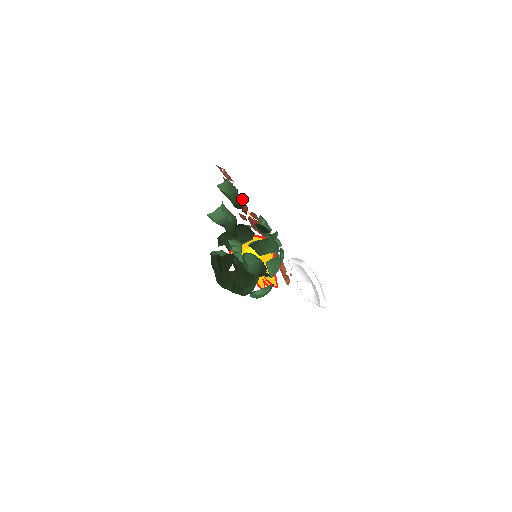
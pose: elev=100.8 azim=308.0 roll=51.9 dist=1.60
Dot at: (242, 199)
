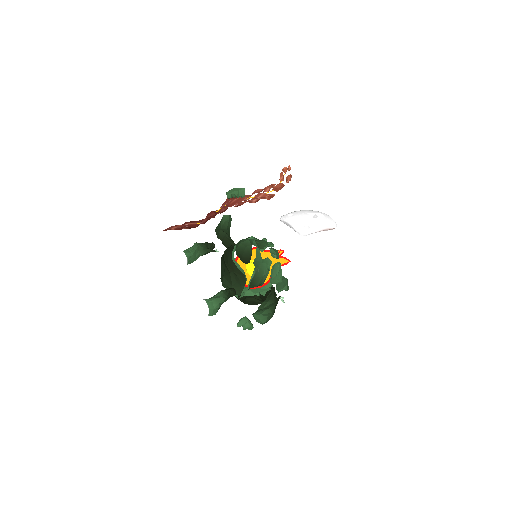
Dot at: (205, 222)
